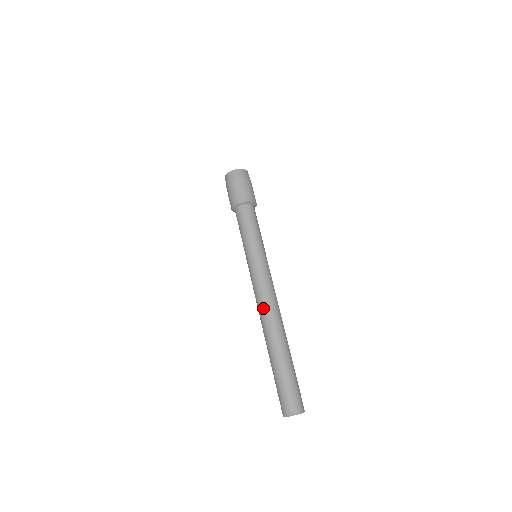
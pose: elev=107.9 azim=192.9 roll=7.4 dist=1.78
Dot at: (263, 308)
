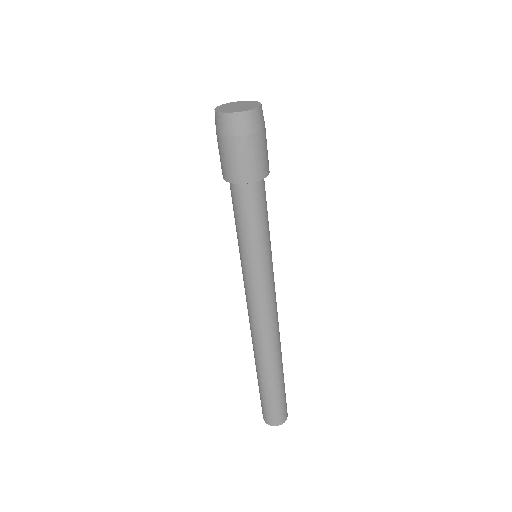
Dot at: (257, 332)
